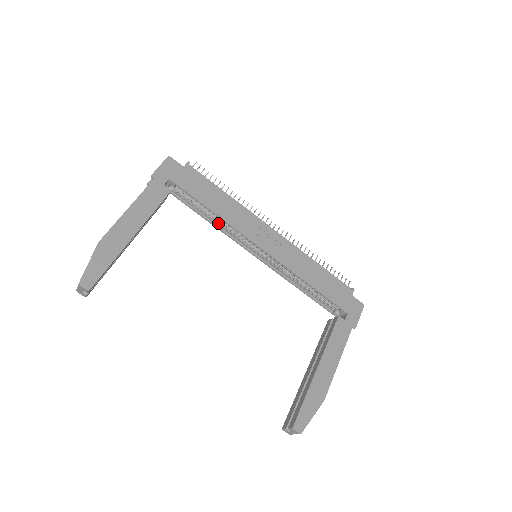
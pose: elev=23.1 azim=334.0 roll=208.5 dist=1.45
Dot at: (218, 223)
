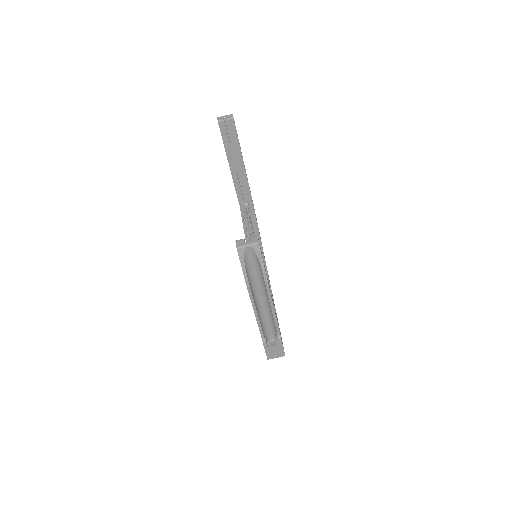
Dot at: (249, 234)
